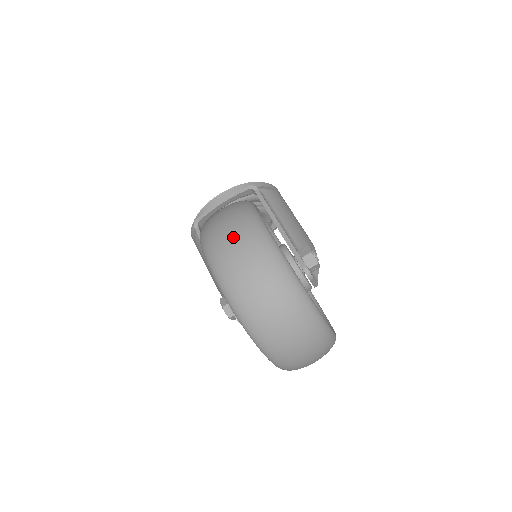
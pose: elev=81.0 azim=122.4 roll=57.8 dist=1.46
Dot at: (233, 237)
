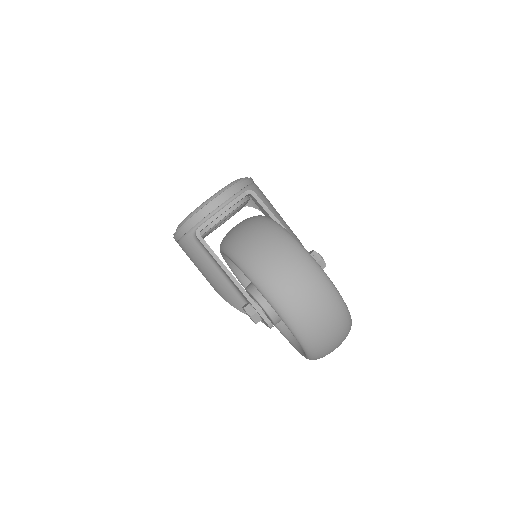
Dot at: (291, 273)
